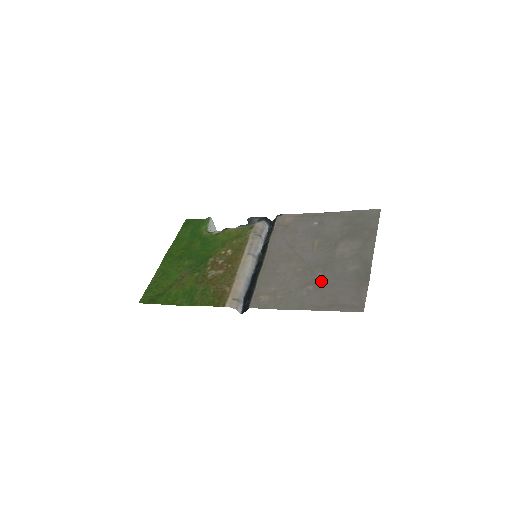
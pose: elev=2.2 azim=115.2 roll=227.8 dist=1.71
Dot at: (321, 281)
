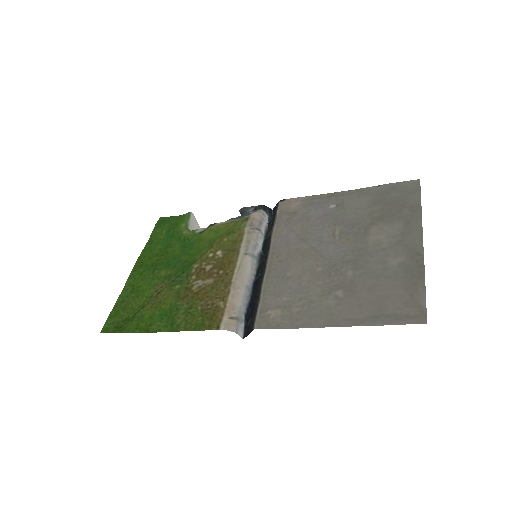
Dot at: (353, 283)
